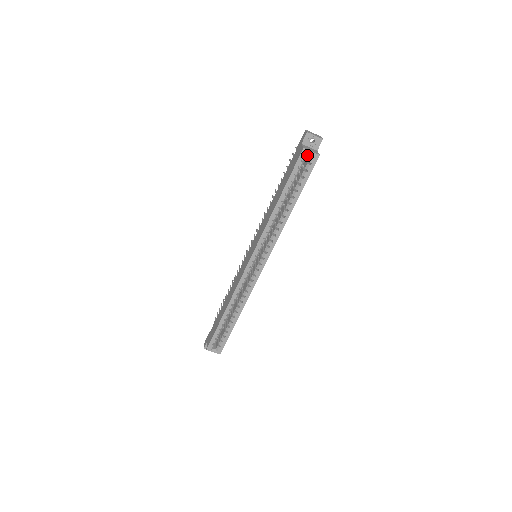
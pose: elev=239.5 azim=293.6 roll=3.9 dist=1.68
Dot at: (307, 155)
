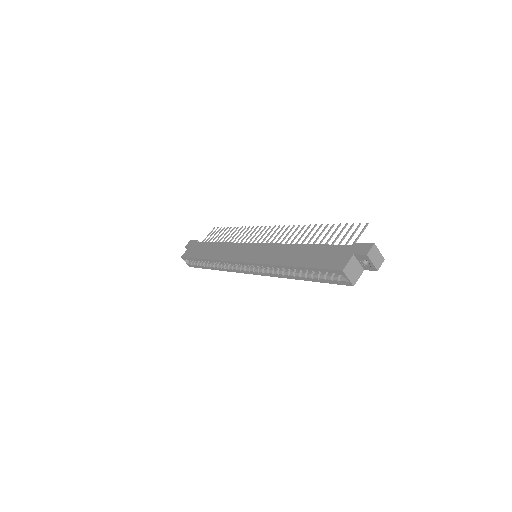
Dot at: occluded
